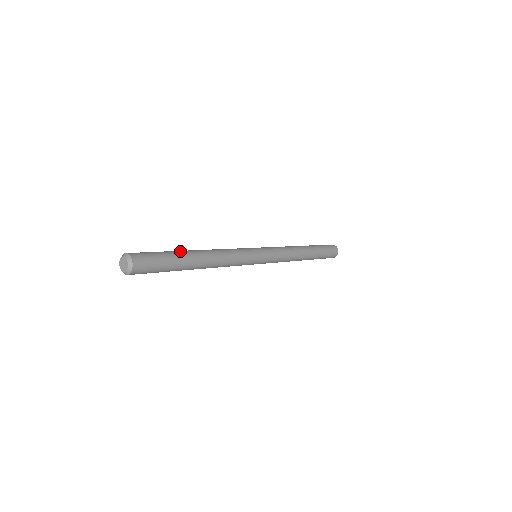
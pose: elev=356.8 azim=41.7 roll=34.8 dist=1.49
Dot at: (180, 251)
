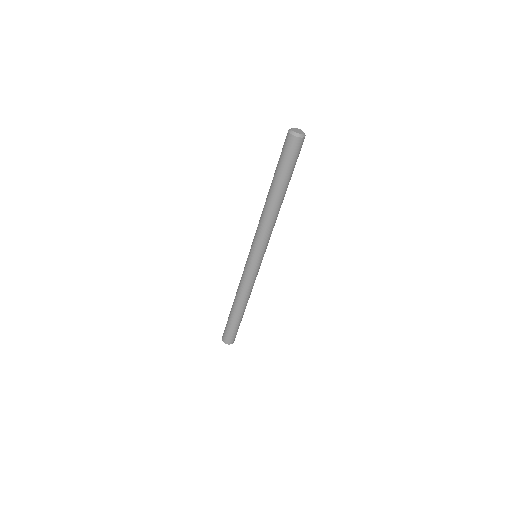
Dot at: occluded
